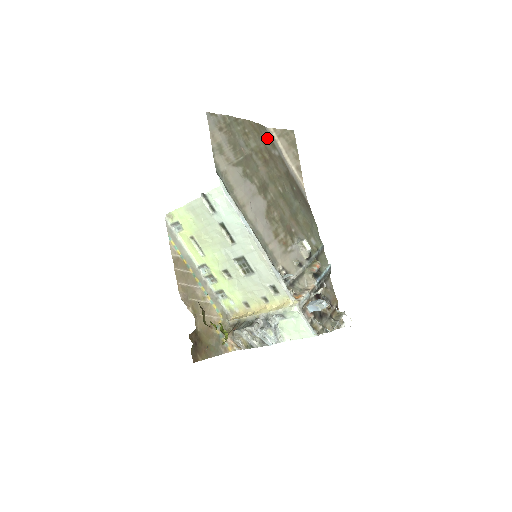
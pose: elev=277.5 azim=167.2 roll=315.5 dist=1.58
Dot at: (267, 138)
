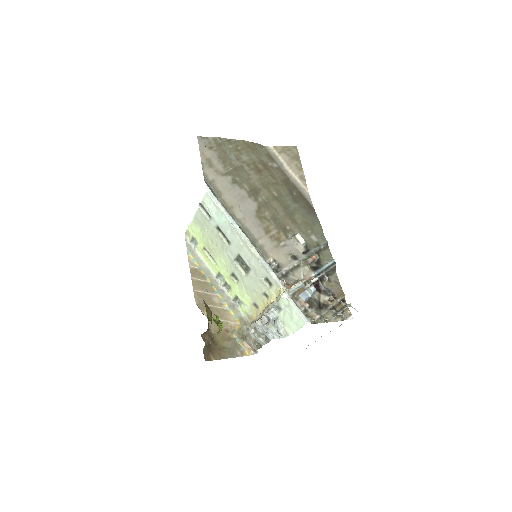
Dot at: (264, 154)
